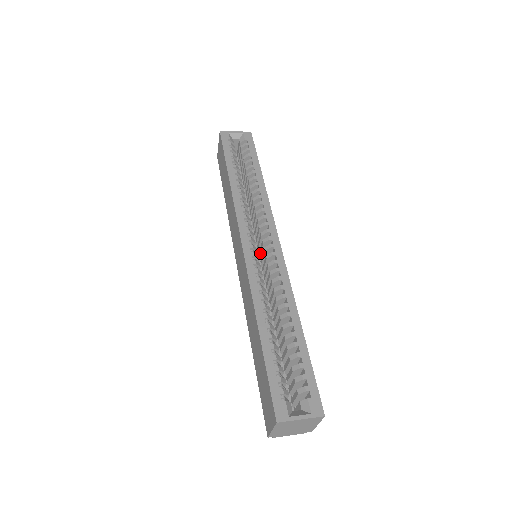
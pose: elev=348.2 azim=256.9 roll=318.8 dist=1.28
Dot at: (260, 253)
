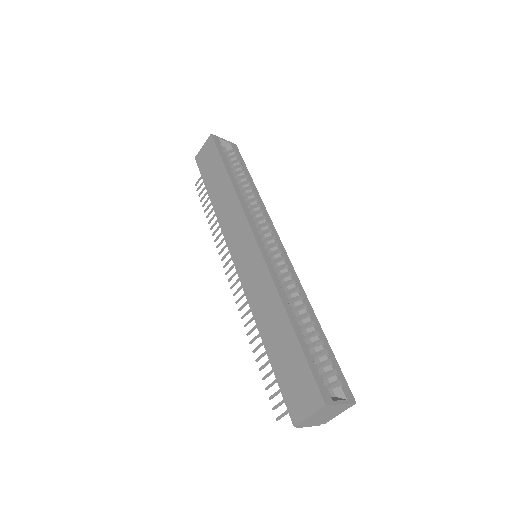
Dot at: occluded
